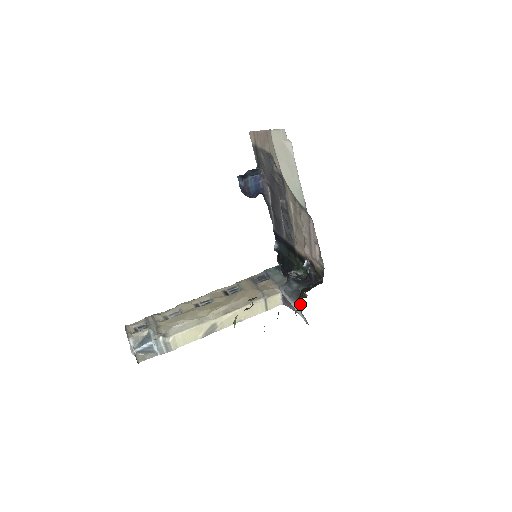
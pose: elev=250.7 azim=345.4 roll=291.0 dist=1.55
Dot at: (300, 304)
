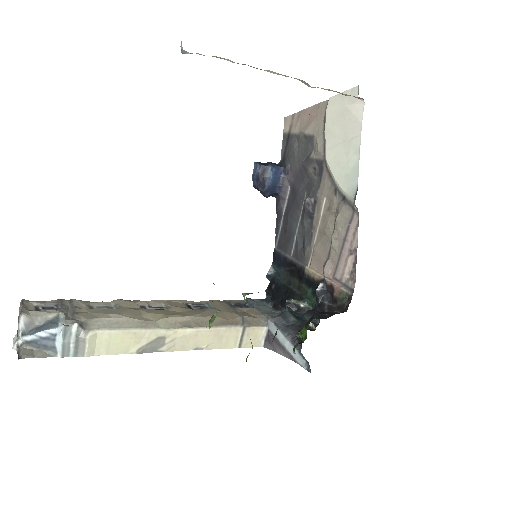
Dot at: occluded
